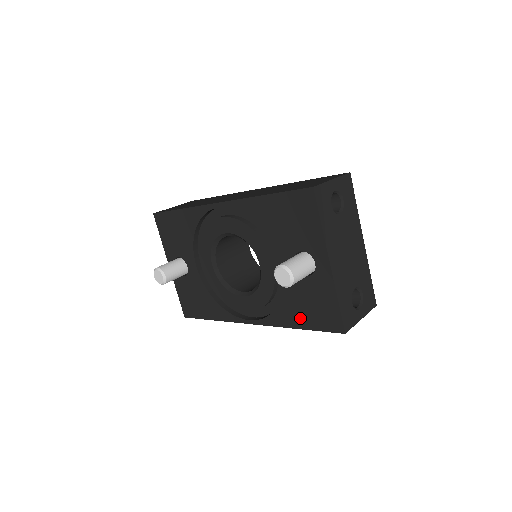
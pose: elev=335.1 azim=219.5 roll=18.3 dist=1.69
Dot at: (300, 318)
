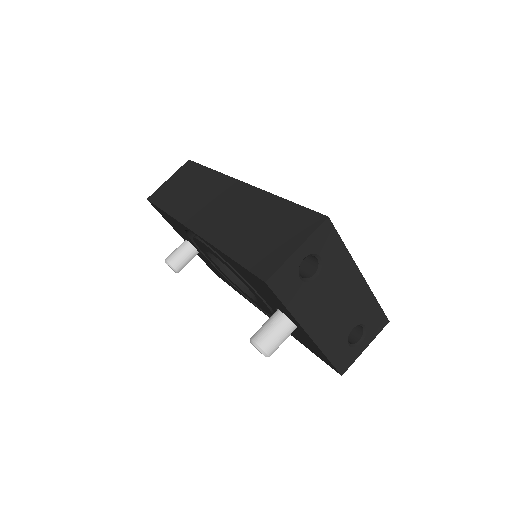
Dot at: (301, 341)
